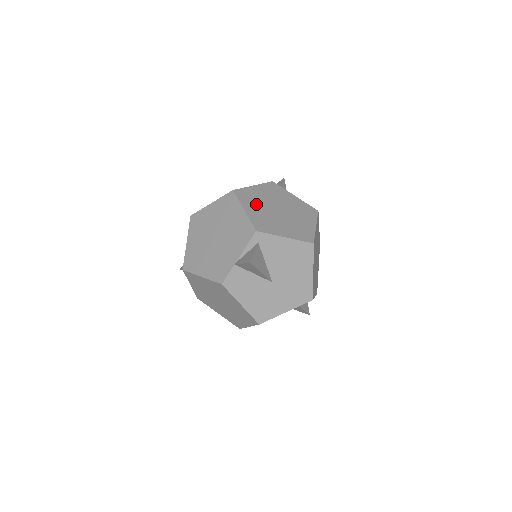
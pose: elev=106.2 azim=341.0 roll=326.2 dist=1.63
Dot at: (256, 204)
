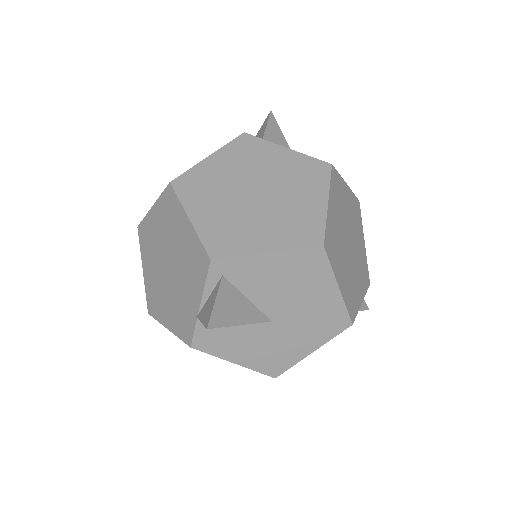
Dot at: (212, 197)
